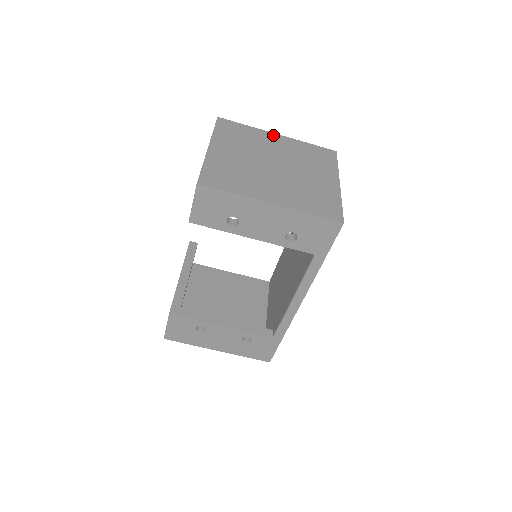
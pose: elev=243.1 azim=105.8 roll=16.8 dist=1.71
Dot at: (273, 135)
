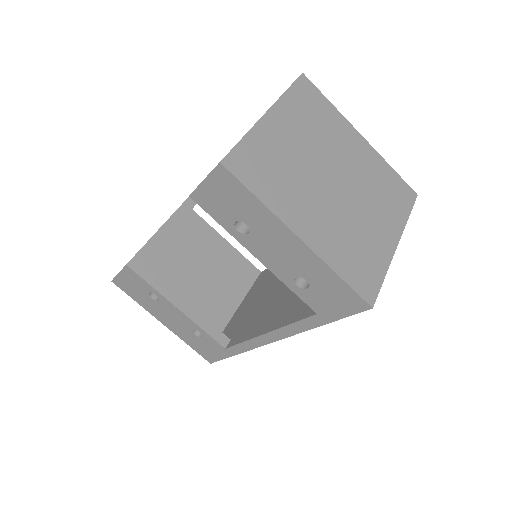
Dot at: (356, 134)
